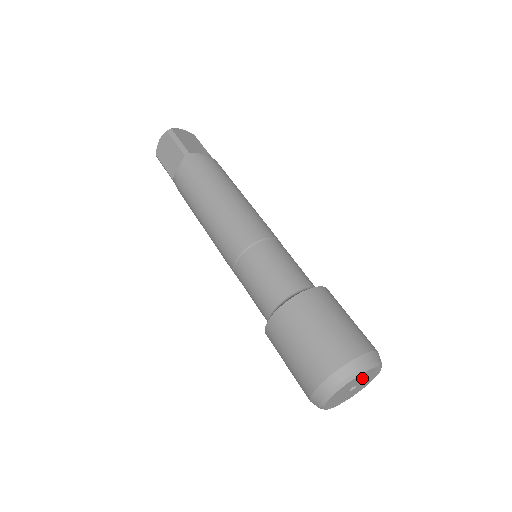
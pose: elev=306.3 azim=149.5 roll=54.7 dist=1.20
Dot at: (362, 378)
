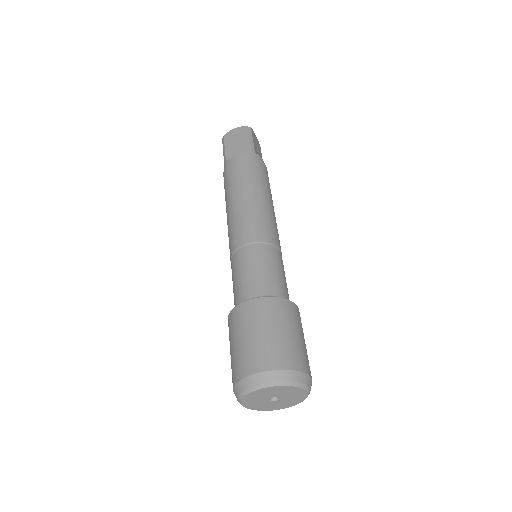
Dot at: (266, 394)
